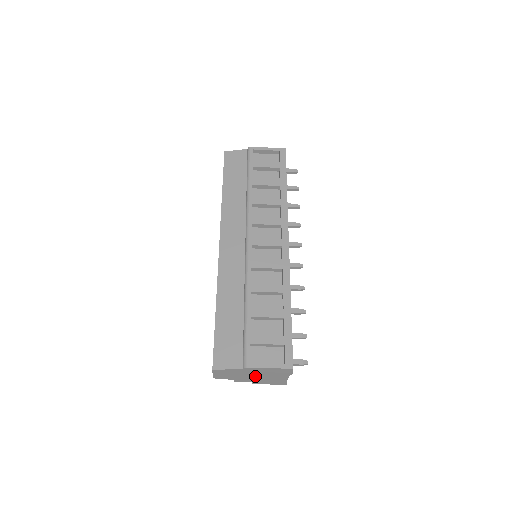
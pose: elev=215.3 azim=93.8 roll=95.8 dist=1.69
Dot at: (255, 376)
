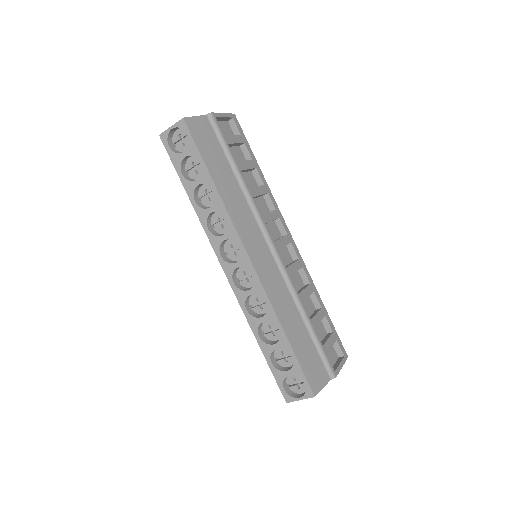
Dot at: occluded
